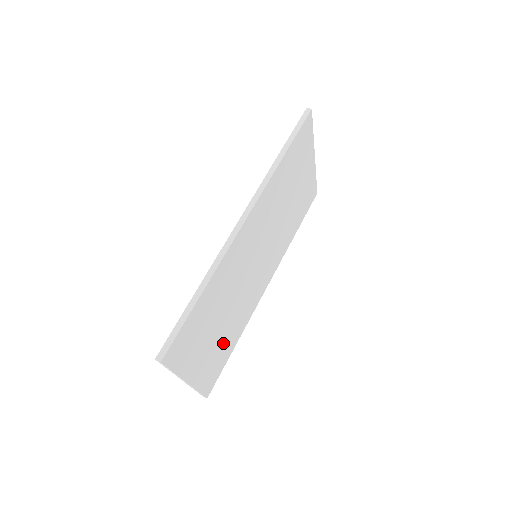
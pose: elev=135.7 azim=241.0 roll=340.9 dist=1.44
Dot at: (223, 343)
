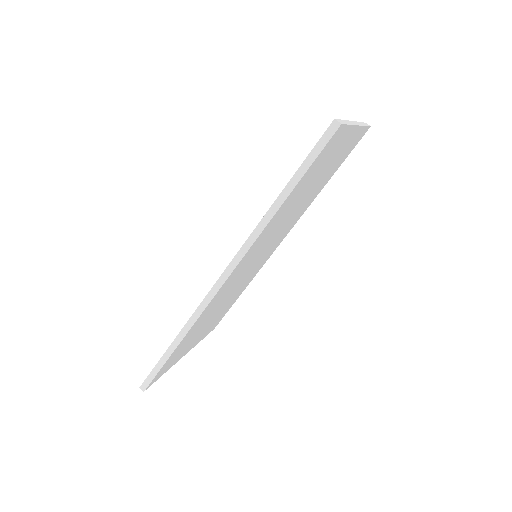
Dot at: (223, 310)
